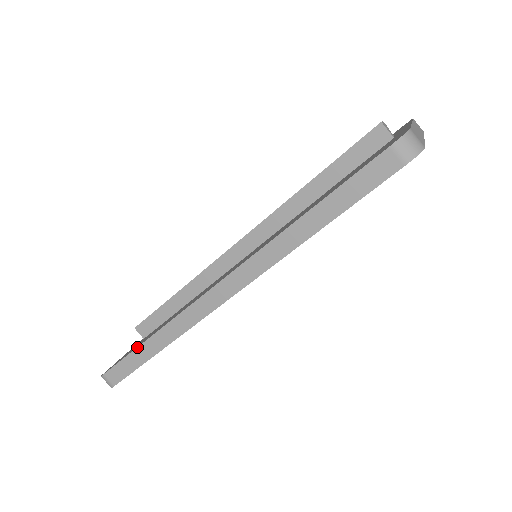
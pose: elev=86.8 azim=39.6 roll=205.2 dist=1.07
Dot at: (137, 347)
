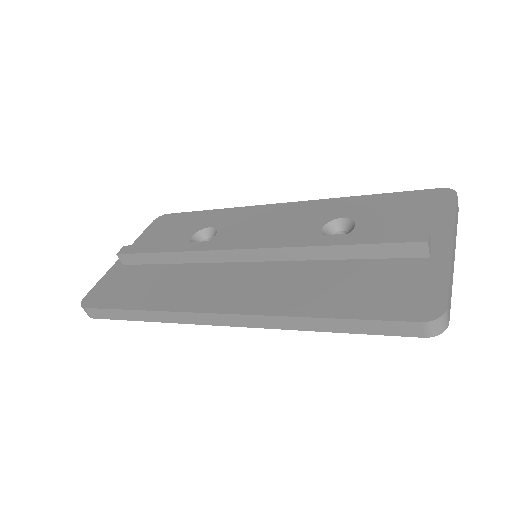
Dot at: (124, 309)
